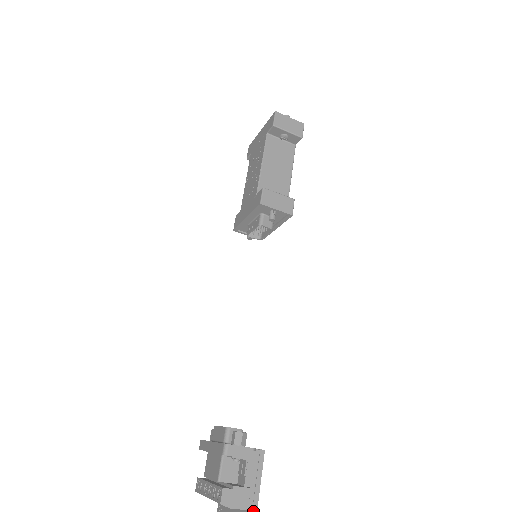
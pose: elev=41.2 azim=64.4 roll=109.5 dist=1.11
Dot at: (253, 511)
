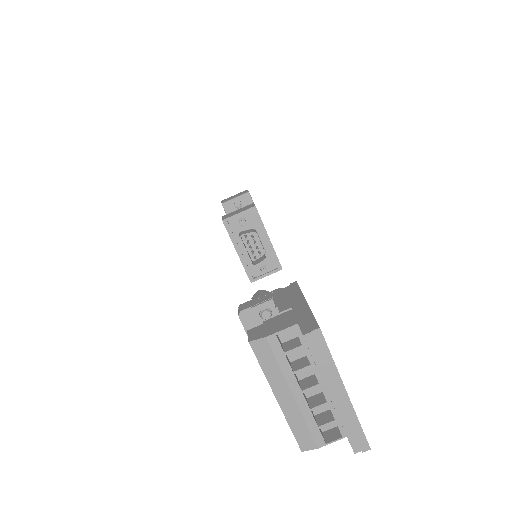
Dot at: (306, 319)
